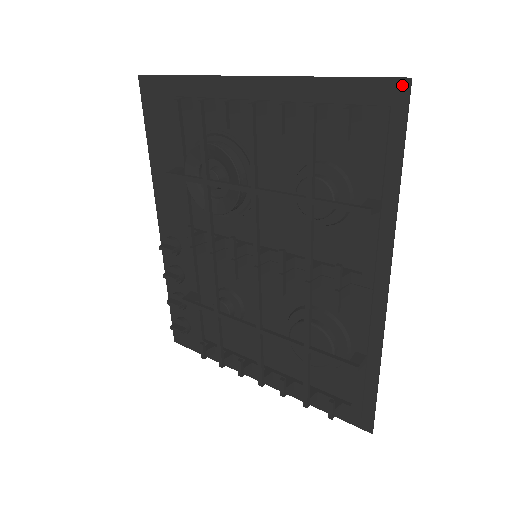
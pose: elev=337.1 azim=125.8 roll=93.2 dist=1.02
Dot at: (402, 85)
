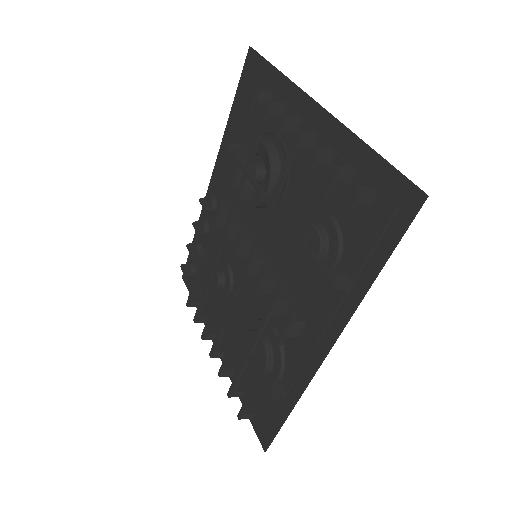
Dot at: (417, 197)
